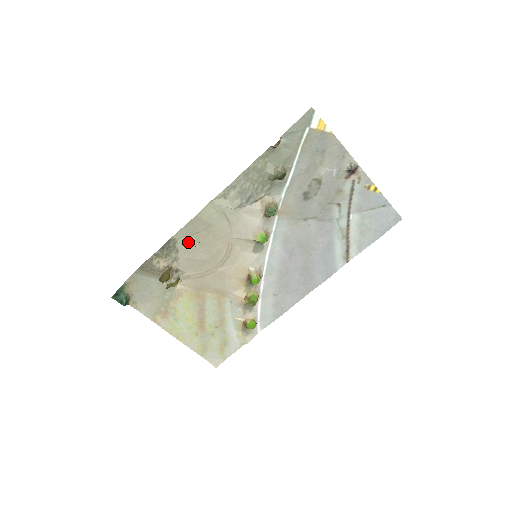
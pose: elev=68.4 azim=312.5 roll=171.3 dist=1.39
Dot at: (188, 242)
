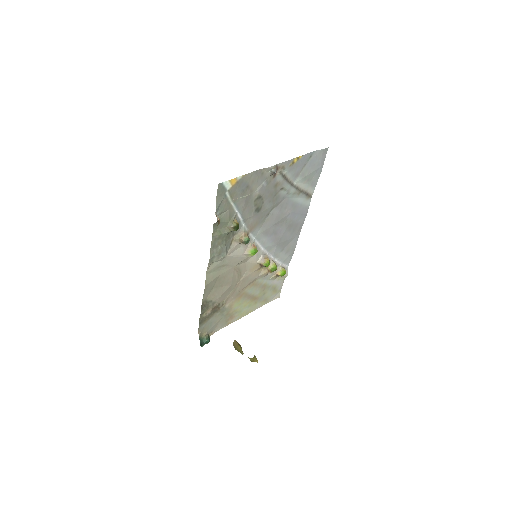
Dot at: (213, 294)
